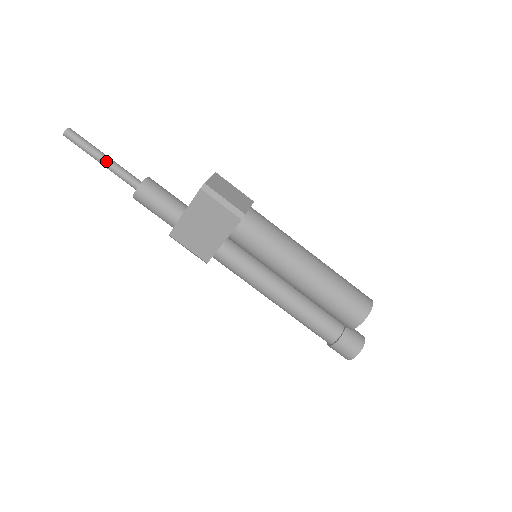
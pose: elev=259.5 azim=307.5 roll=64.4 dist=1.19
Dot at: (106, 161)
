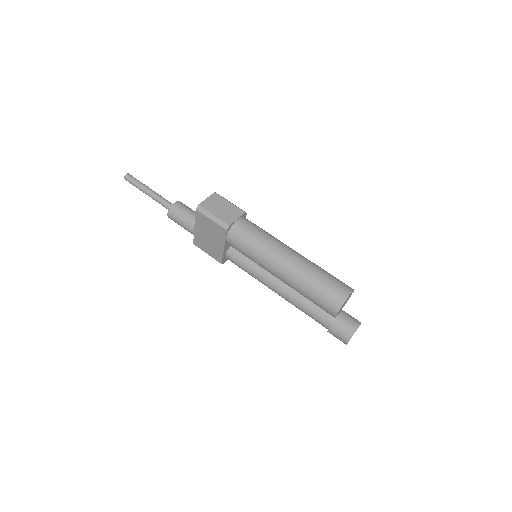
Dot at: (150, 194)
